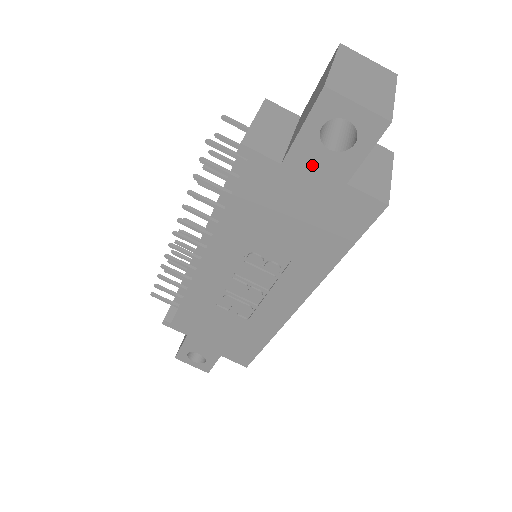
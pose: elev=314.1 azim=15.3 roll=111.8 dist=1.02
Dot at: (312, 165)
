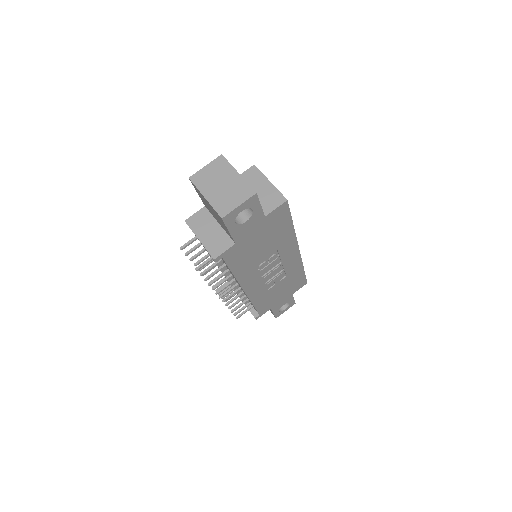
Dot at: (246, 230)
